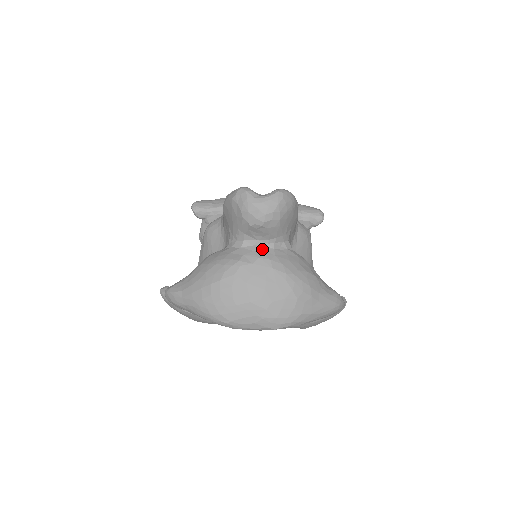
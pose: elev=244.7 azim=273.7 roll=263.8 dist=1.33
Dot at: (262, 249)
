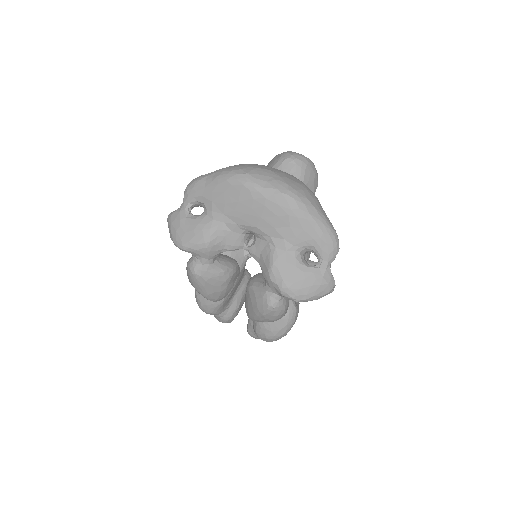
Dot at: occluded
